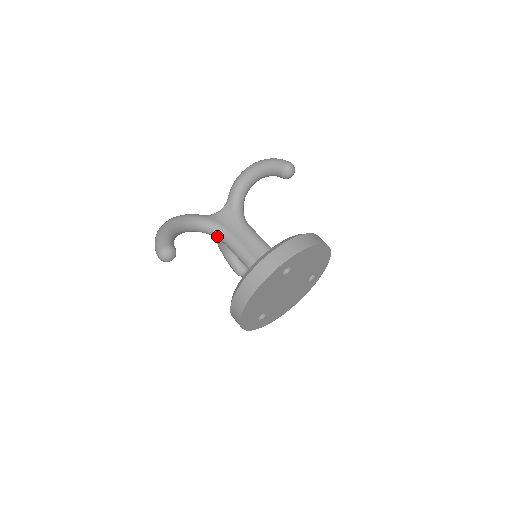
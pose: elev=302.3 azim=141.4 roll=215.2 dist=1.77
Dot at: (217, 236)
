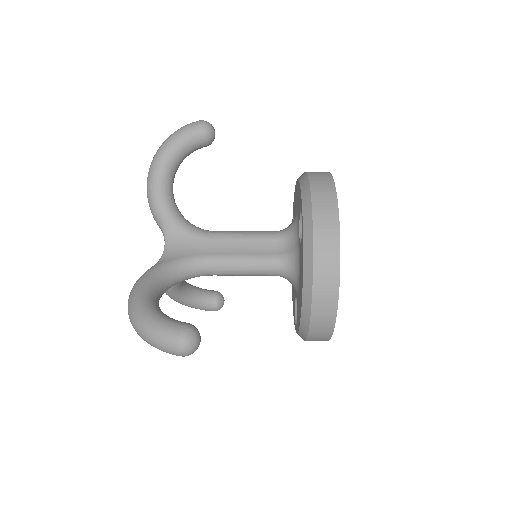
Dot at: (194, 274)
